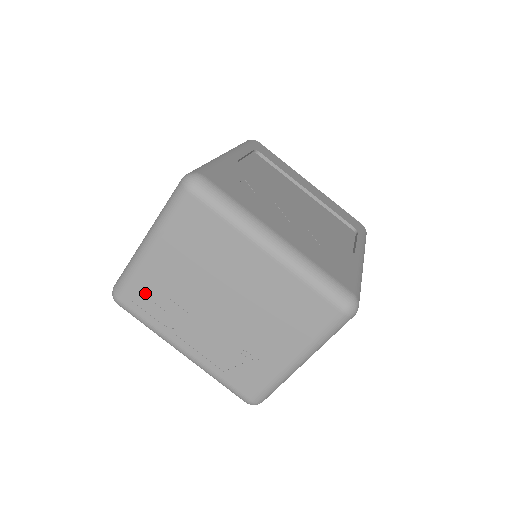
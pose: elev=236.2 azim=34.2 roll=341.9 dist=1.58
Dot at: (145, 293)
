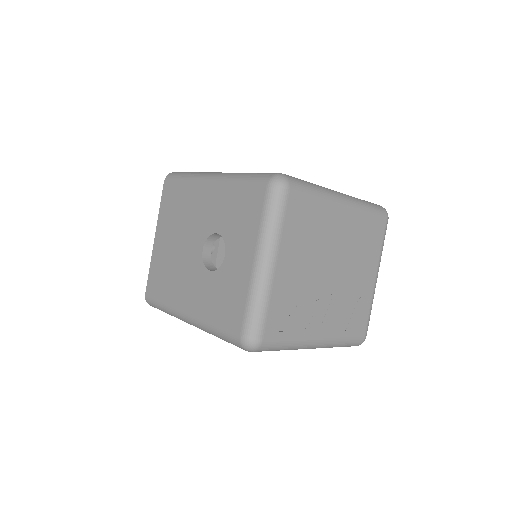
Dot at: (281, 313)
